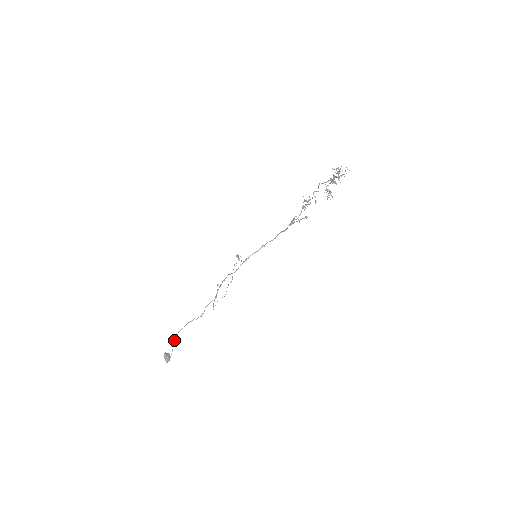
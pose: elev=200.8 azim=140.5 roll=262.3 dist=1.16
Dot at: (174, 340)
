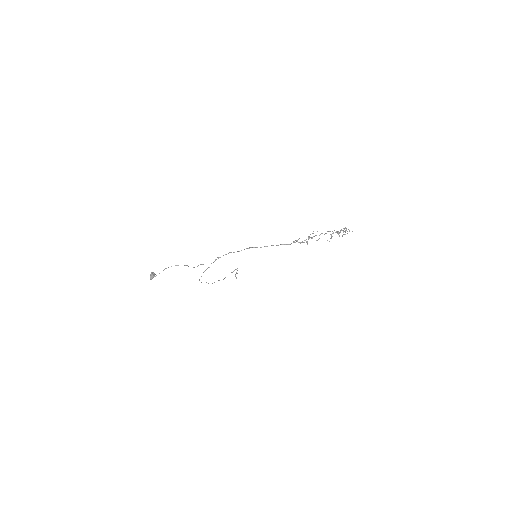
Dot at: (165, 268)
